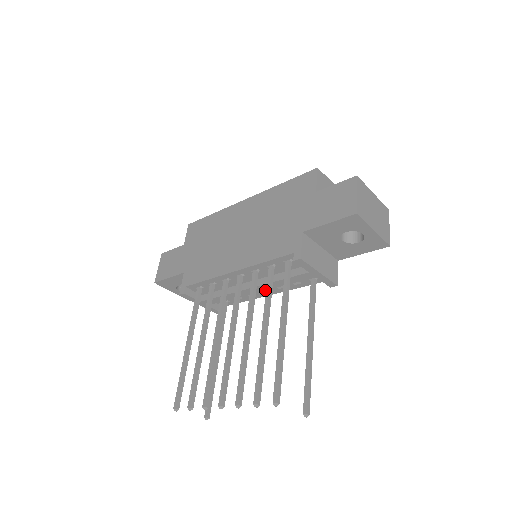
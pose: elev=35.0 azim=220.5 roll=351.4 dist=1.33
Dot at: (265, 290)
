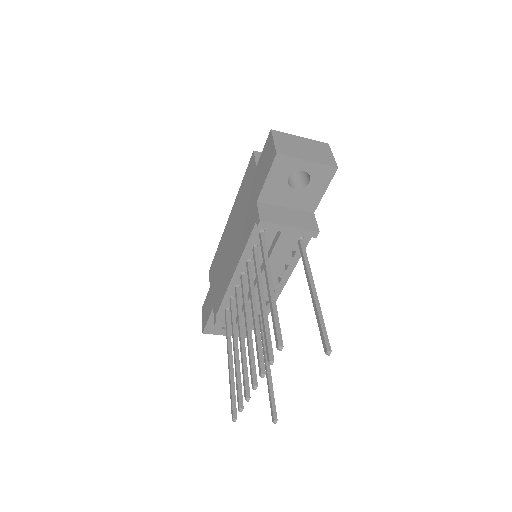
Dot at: occluded
